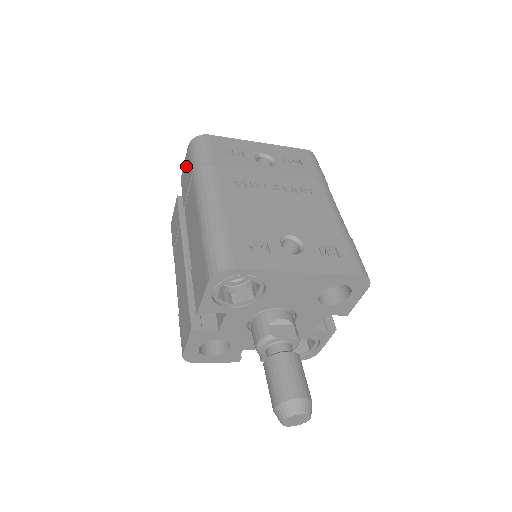
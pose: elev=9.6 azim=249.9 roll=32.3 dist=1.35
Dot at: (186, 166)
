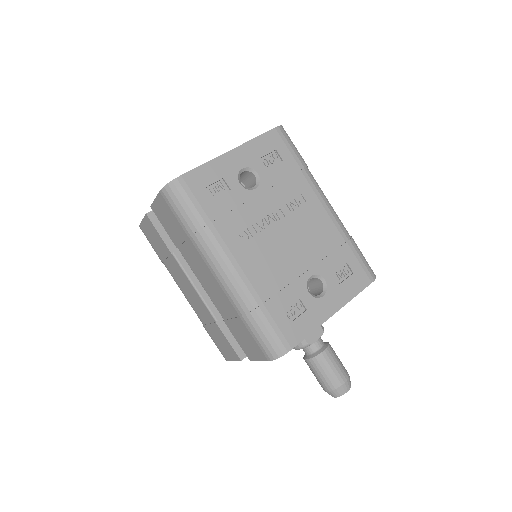
Dot at: (164, 210)
